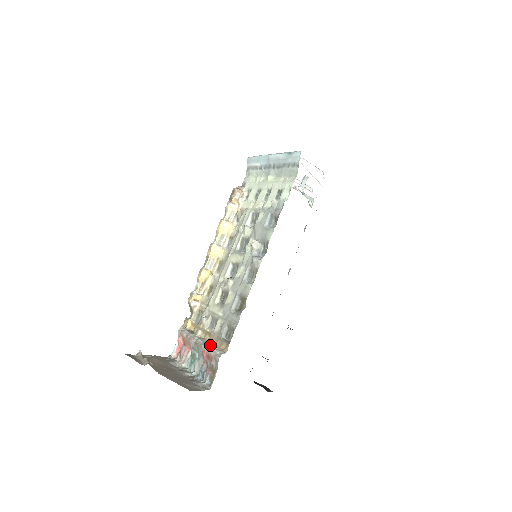
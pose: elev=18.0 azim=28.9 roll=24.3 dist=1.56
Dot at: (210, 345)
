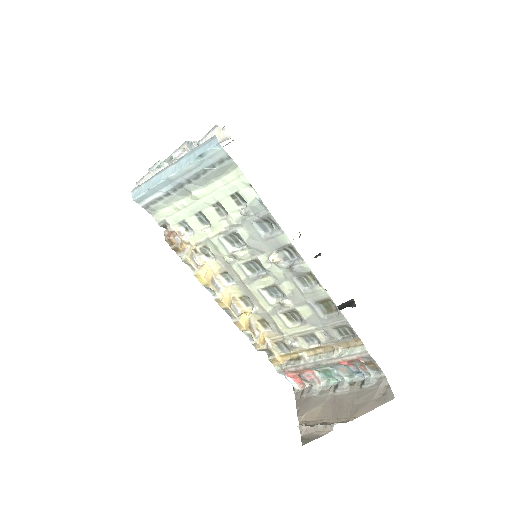
Dot at: (339, 354)
